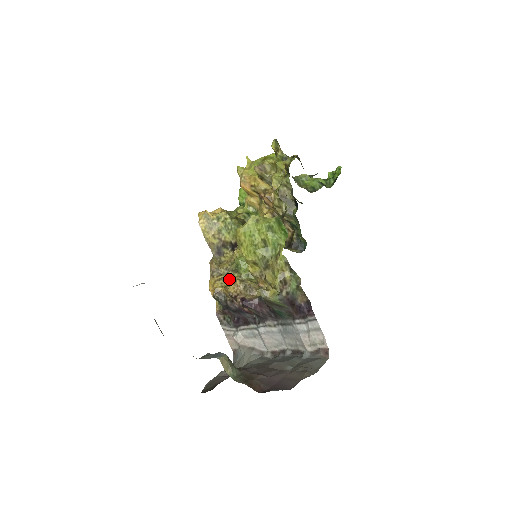
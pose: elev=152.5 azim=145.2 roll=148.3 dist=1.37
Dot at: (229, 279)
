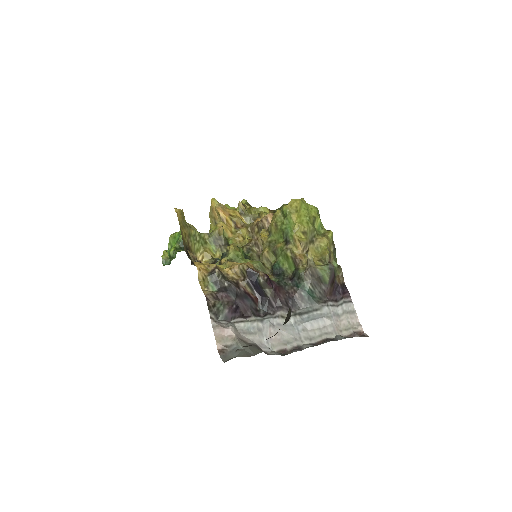
Dot at: occluded
